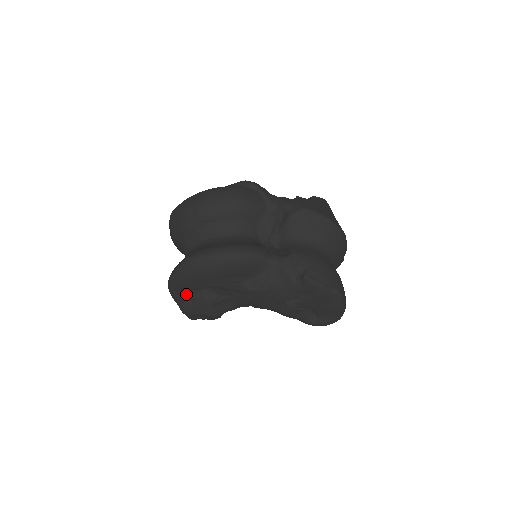
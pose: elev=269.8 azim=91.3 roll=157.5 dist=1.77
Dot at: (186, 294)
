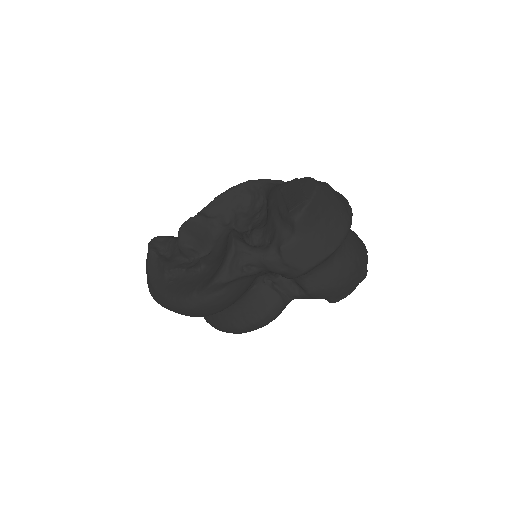
Dot at: occluded
